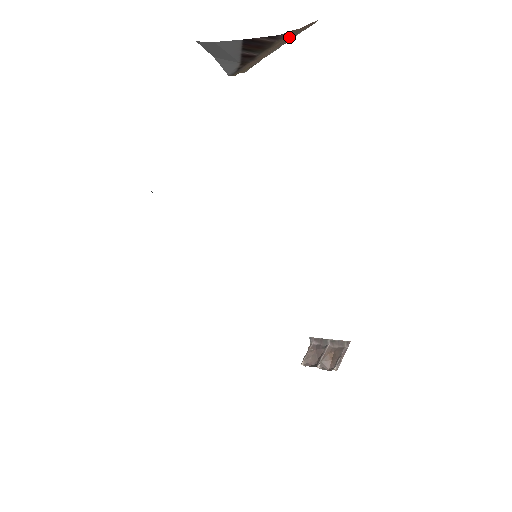
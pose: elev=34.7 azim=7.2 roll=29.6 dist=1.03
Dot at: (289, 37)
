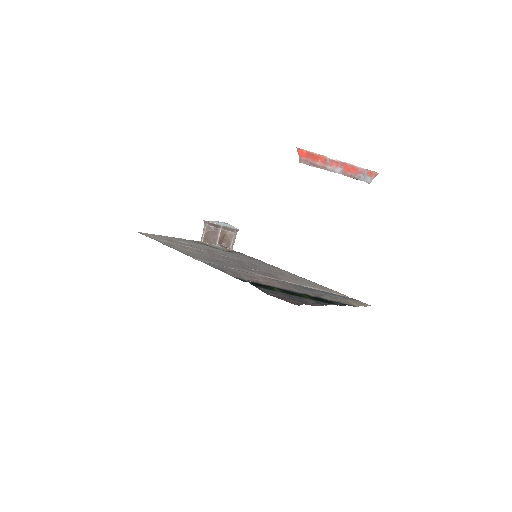
Dot at: (357, 174)
